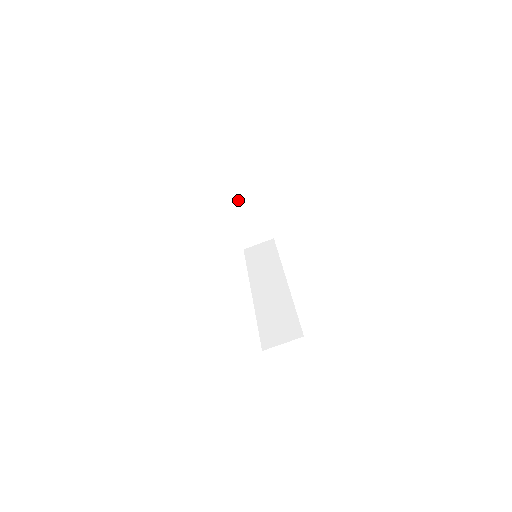
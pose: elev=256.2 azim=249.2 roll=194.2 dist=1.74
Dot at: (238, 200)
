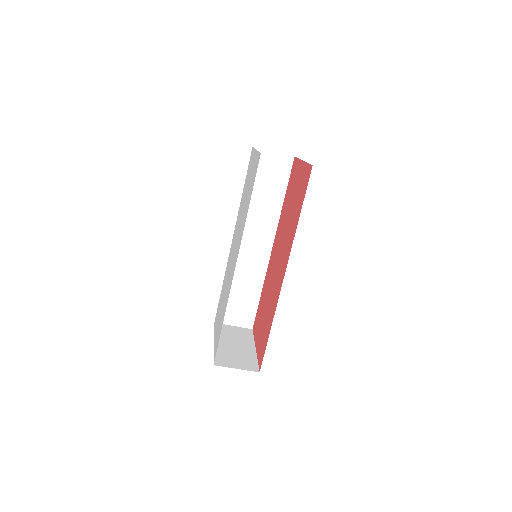
Dot at: occluded
